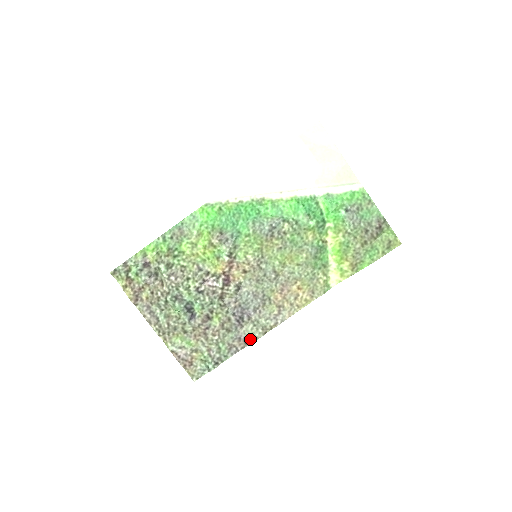
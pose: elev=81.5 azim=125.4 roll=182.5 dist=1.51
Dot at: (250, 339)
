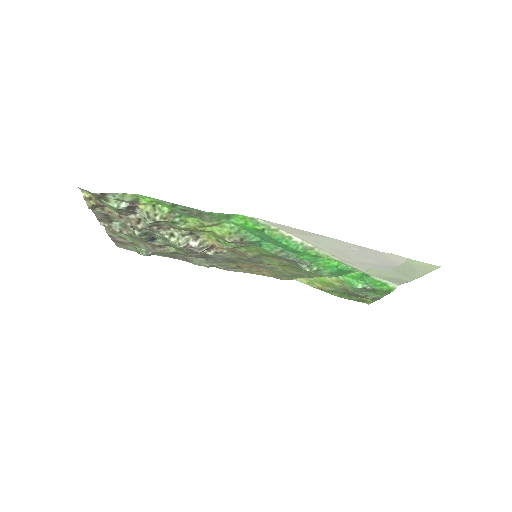
Dot at: (193, 263)
